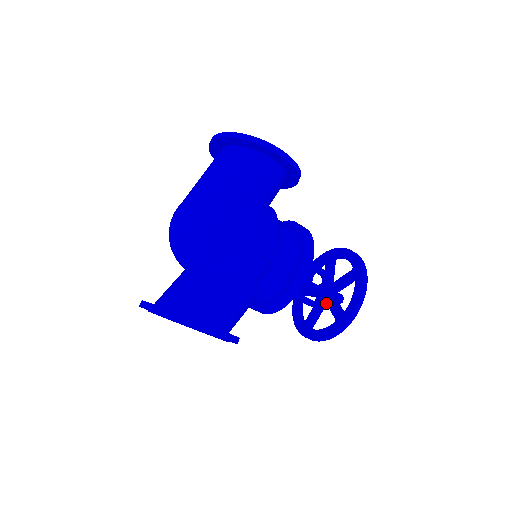
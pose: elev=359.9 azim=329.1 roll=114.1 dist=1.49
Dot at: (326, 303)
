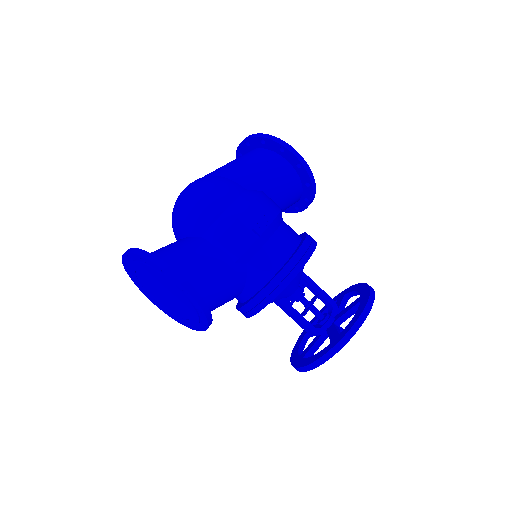
Dot at: (327, 335)
